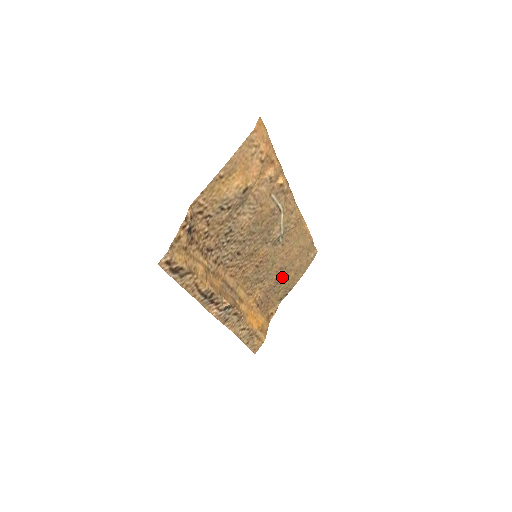
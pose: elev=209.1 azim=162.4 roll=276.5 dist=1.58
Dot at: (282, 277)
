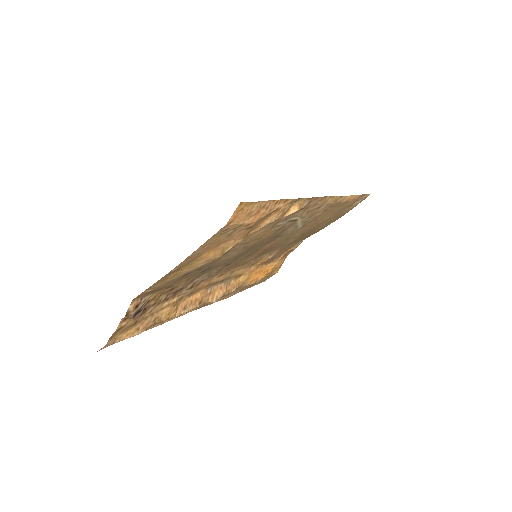
Dot at: (305, 234)
